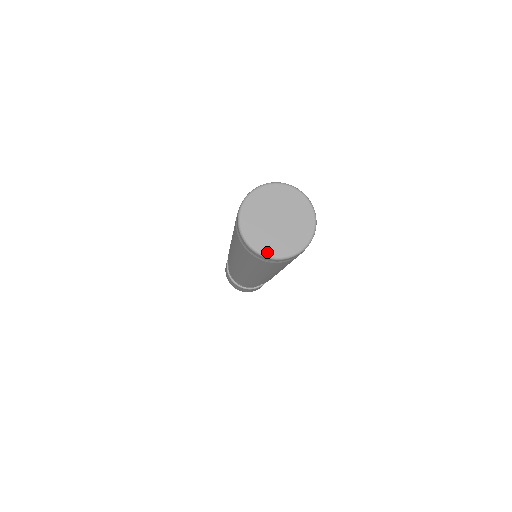
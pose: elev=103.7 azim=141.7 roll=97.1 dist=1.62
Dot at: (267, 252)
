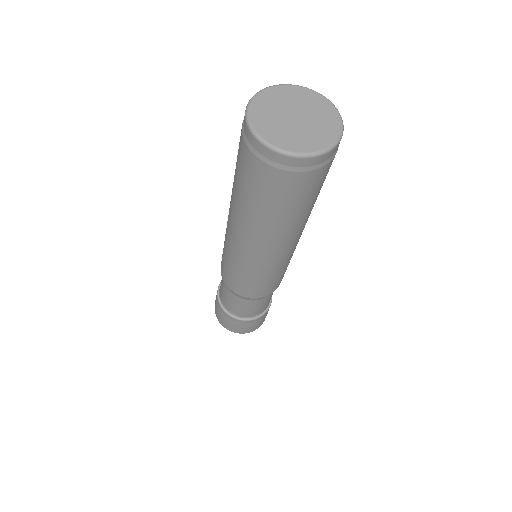
Dot at: (262, 133)
